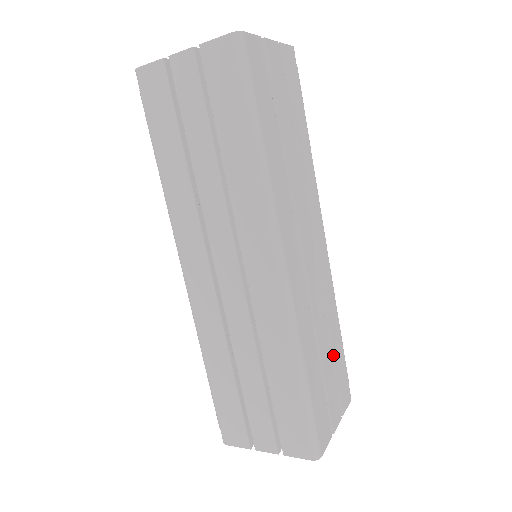
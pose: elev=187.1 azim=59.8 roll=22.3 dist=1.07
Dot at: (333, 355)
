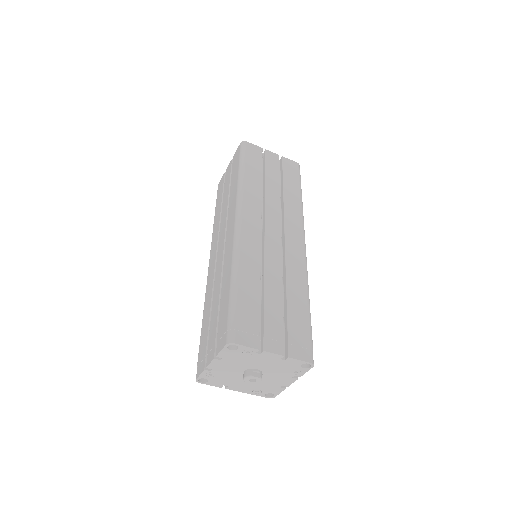
Dot at: occluded
